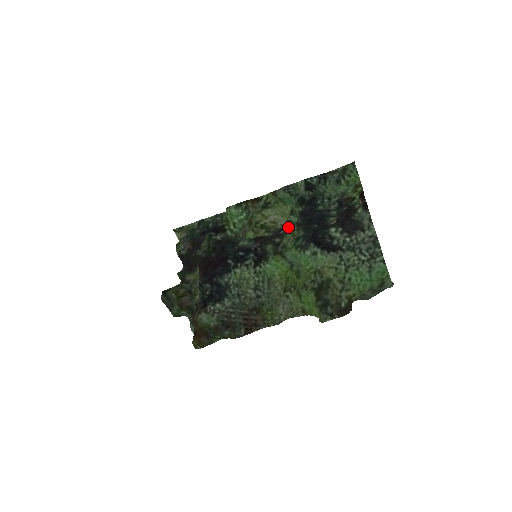
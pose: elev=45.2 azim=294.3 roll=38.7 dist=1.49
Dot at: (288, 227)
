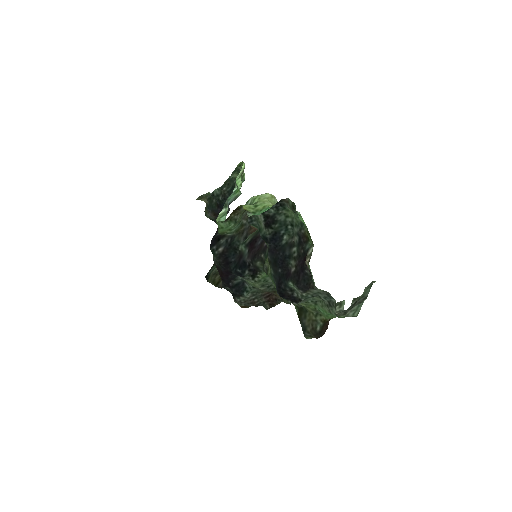
Dot at: occluded
